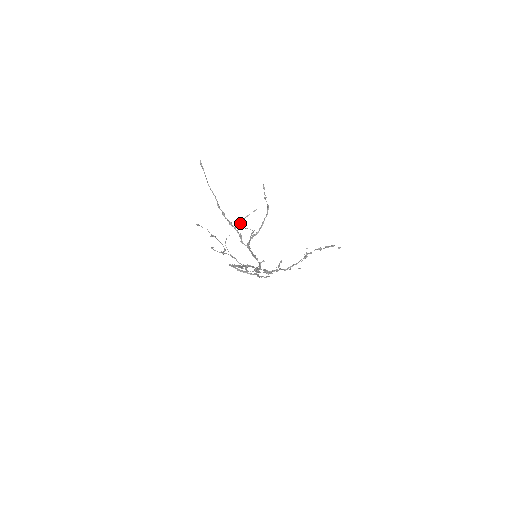
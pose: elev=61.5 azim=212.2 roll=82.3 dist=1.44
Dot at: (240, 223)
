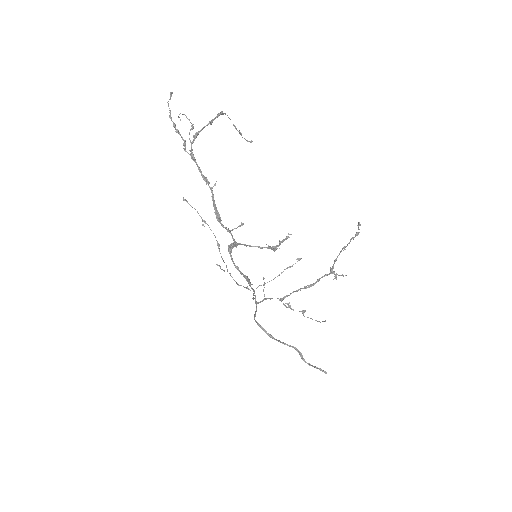
Dot at: occluded
